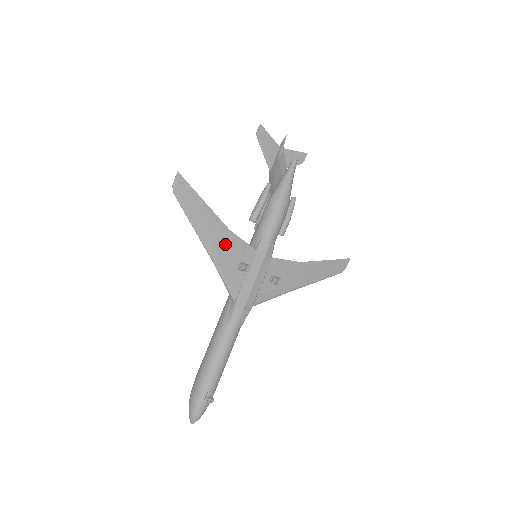
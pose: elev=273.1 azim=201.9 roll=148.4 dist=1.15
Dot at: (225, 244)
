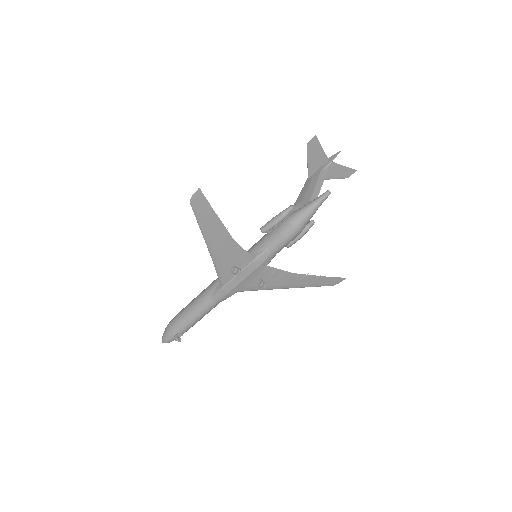
Dot at: (226, 249)
